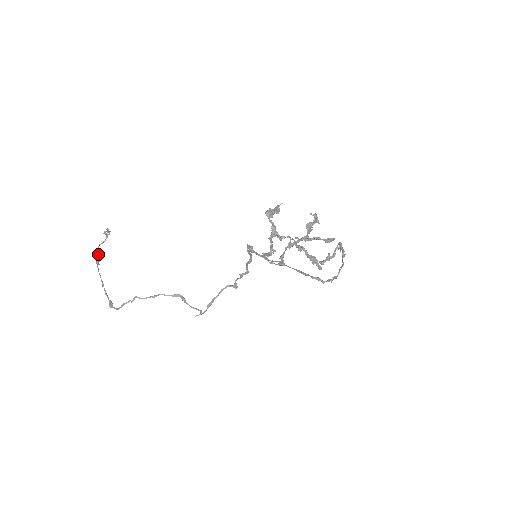
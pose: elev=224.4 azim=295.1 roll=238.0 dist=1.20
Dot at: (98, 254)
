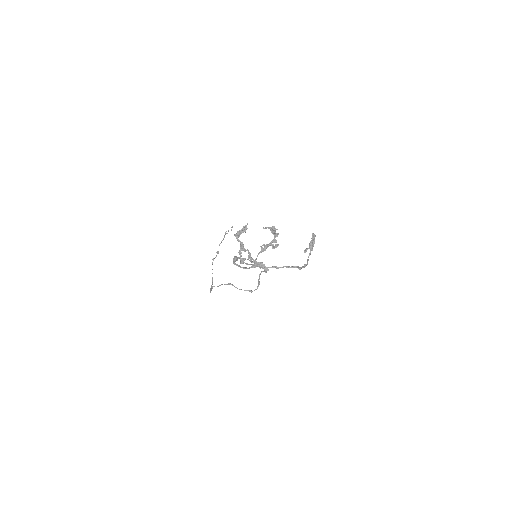
Dot at: (217, 251)
